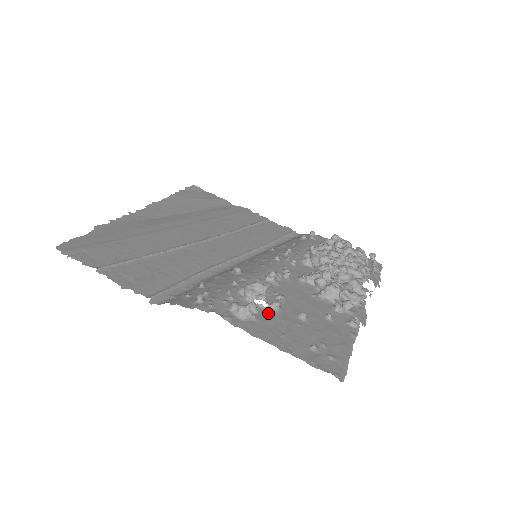
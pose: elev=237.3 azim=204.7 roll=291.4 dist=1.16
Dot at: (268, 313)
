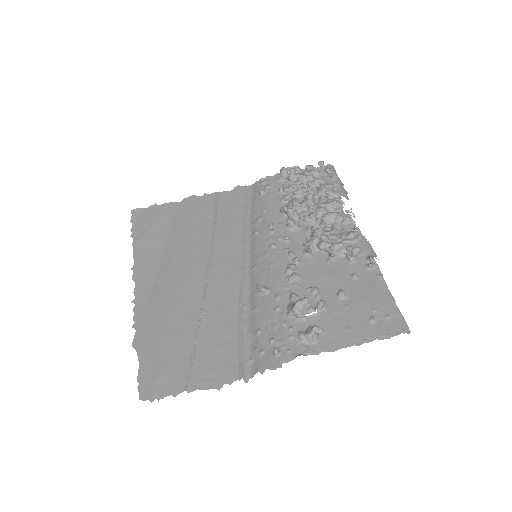
Dot at: (322, 317)
